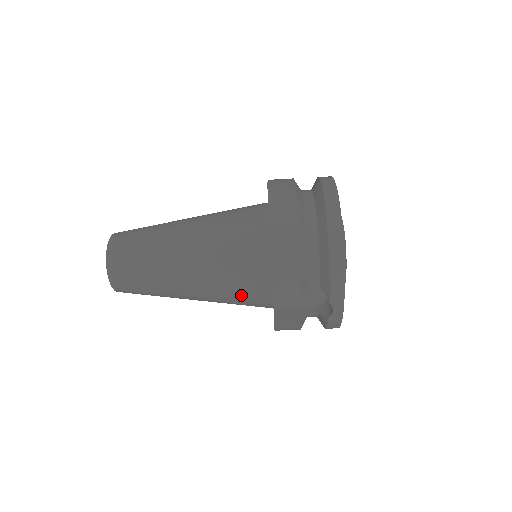
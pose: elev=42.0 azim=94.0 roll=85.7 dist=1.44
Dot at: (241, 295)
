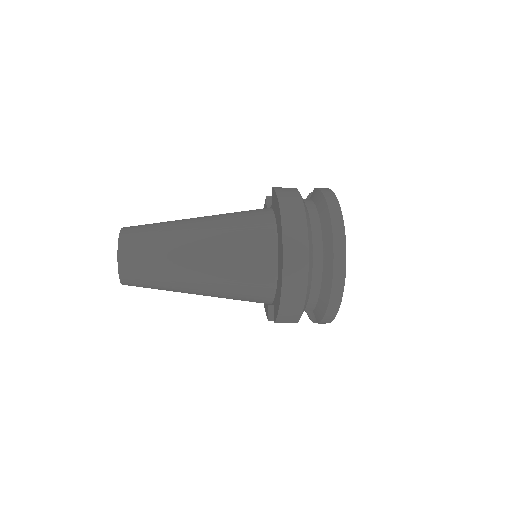
Dot at: occluded
